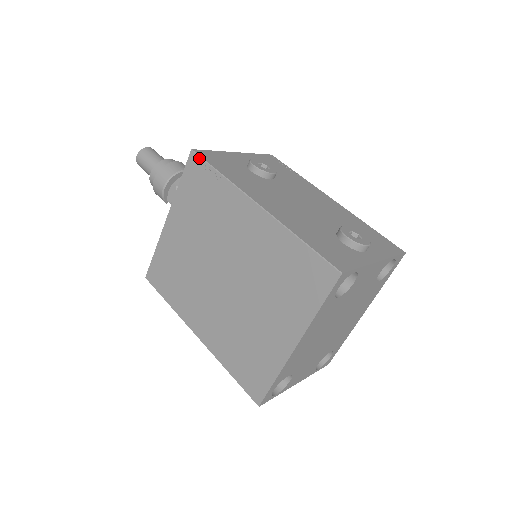
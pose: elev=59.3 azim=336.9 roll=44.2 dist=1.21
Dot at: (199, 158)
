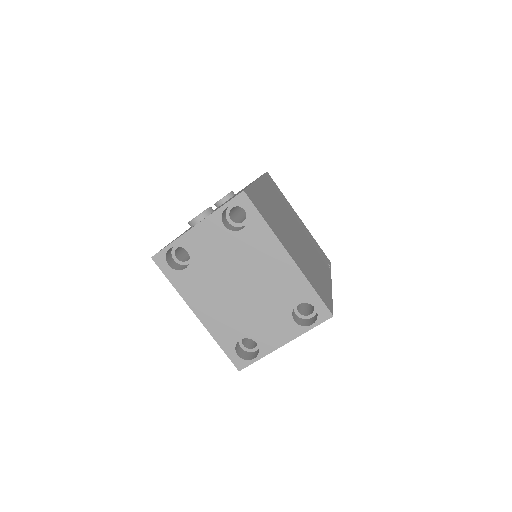
Dot at: occluded
